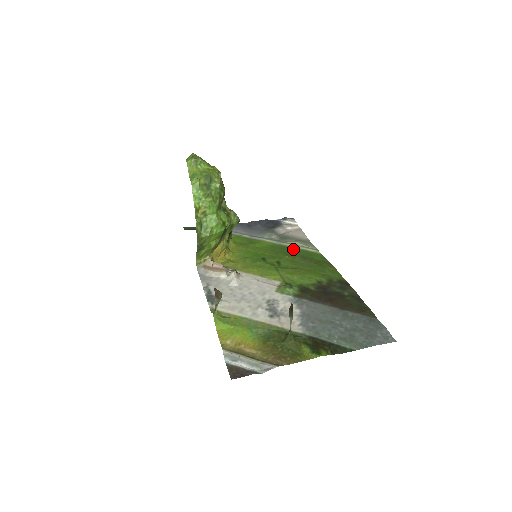
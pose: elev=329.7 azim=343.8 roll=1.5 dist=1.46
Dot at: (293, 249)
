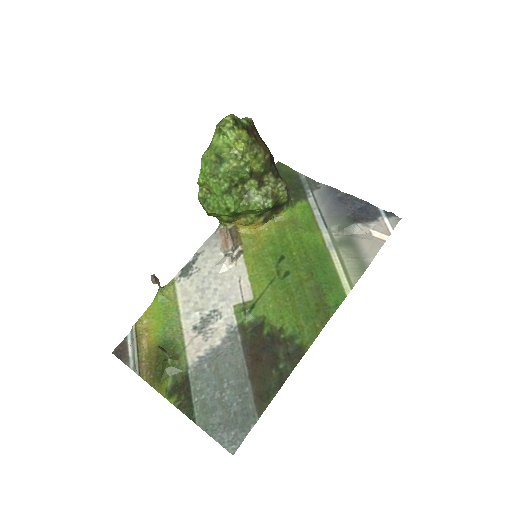
Dot at: (328, 267)
